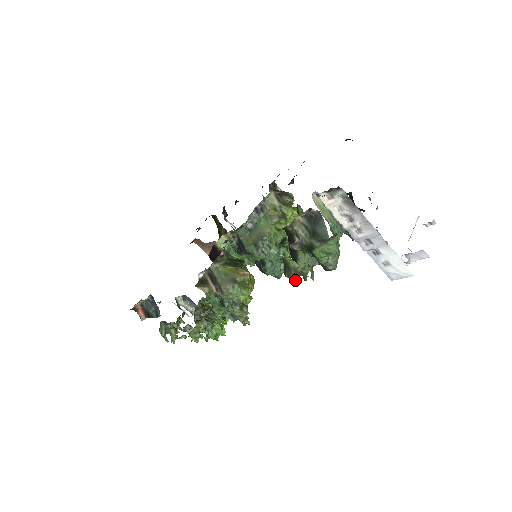
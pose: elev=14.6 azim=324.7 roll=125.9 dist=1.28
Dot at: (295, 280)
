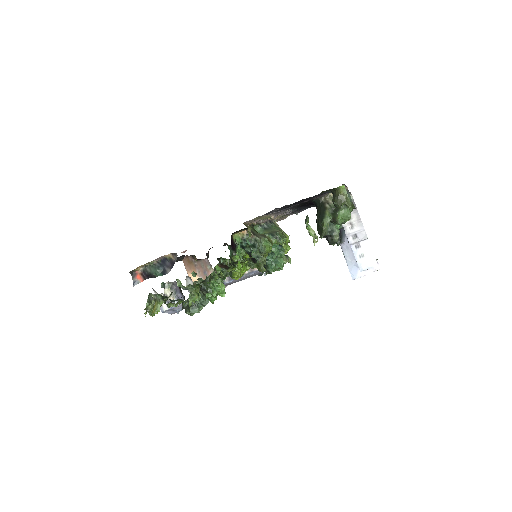
Dot at: (340, 205)
